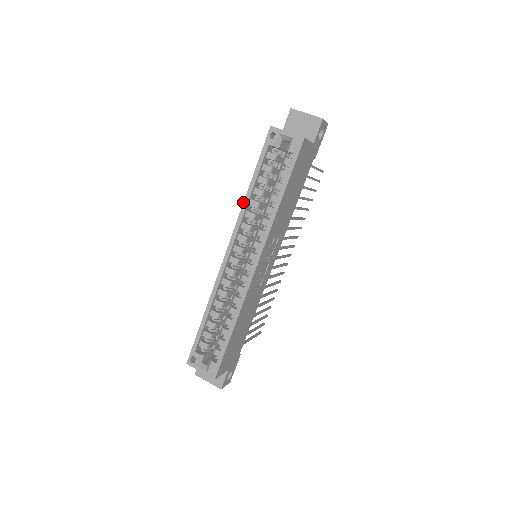
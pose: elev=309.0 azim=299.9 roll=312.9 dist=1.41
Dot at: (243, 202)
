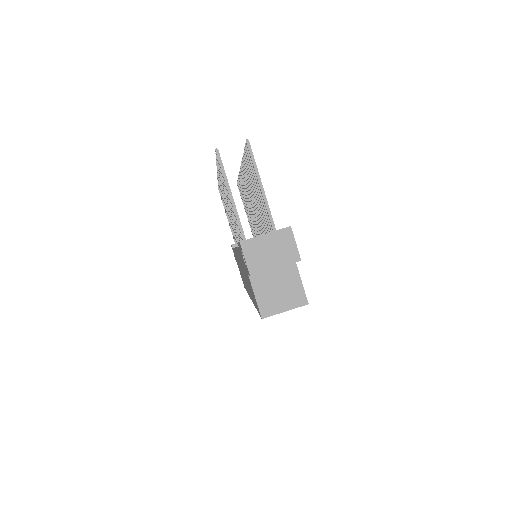
Dot at: occluded
